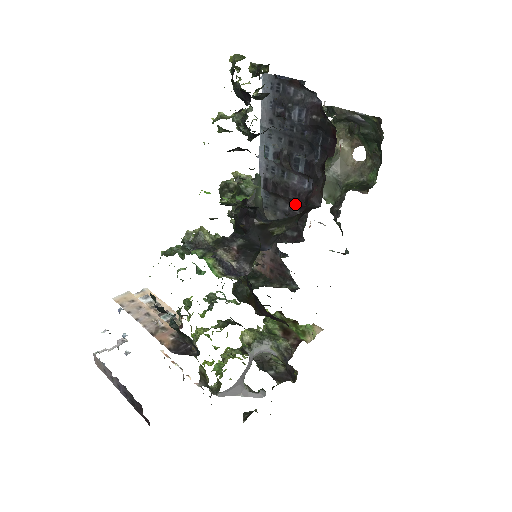
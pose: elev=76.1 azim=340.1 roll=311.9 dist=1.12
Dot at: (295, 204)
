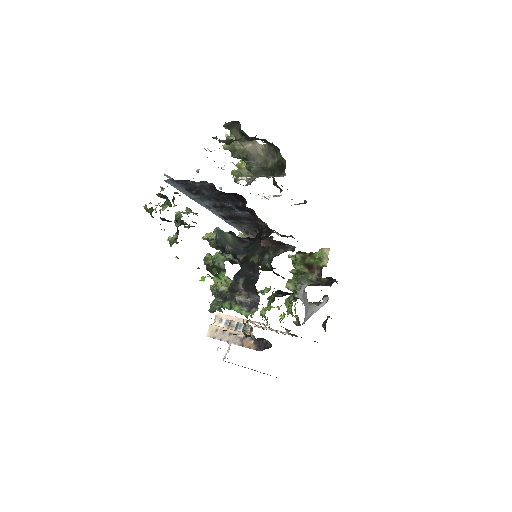
Dot at: occluded
